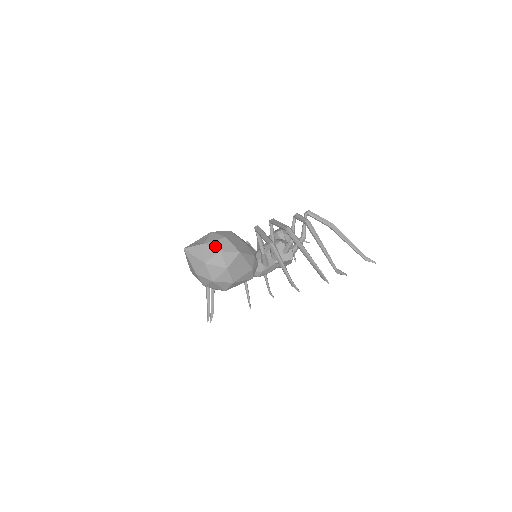
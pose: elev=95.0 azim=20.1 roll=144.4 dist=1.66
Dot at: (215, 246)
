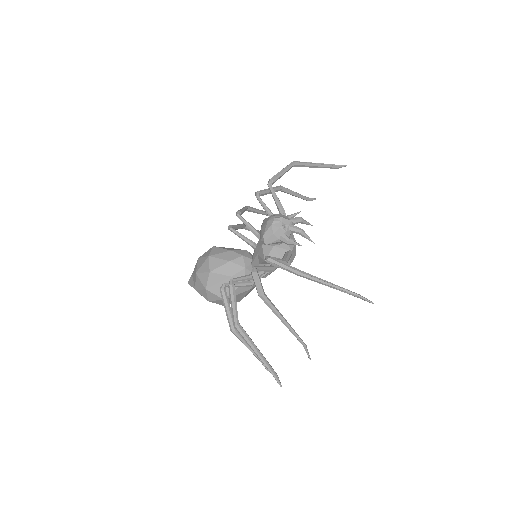
Dot at: (203, 295)
